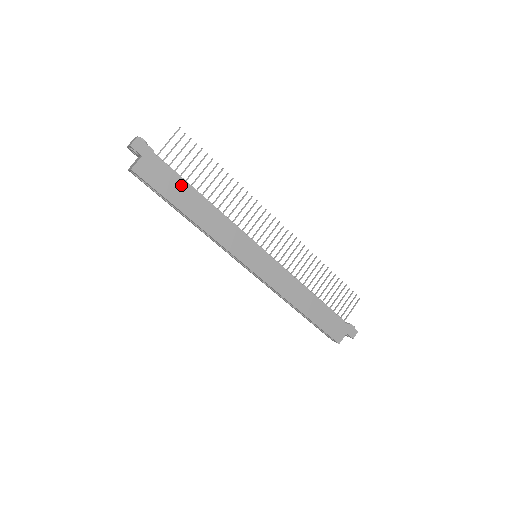
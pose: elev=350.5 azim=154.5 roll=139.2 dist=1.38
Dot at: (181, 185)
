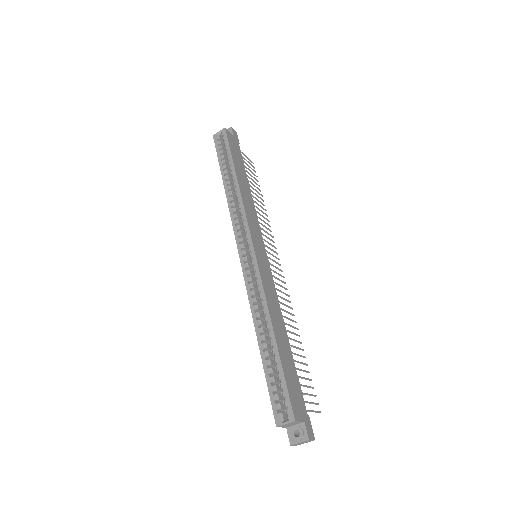
Dot at: (242, 166)
